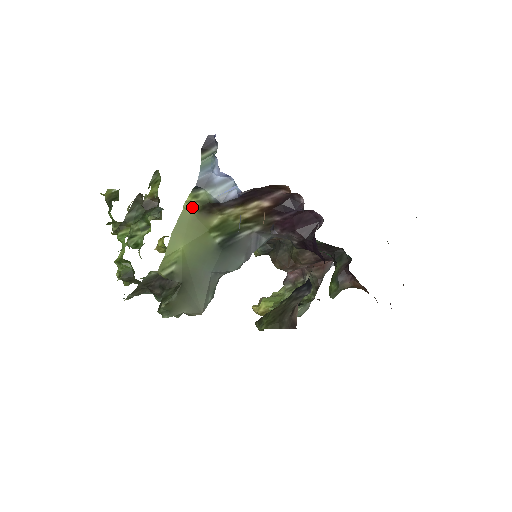
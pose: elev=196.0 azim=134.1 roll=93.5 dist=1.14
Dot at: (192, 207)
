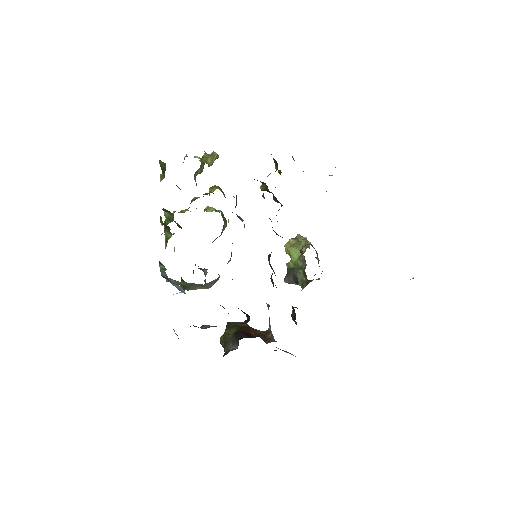
Dot at: occluded
